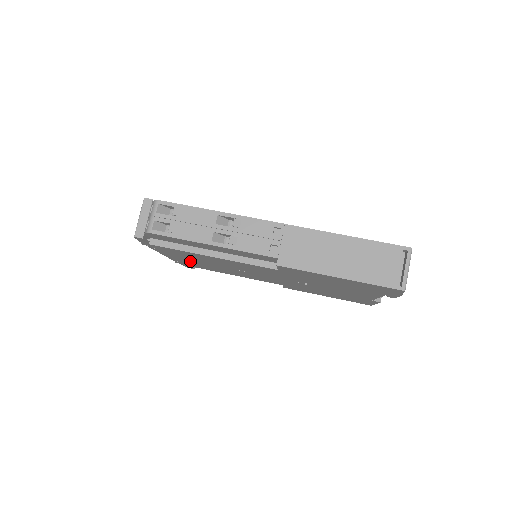
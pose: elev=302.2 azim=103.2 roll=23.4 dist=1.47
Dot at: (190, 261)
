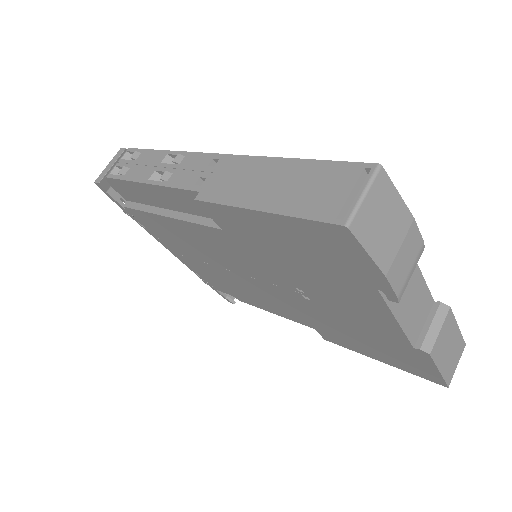
Dot at: (195, 263)
